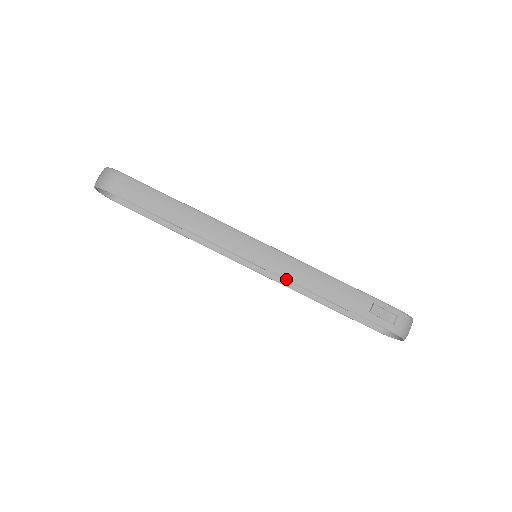
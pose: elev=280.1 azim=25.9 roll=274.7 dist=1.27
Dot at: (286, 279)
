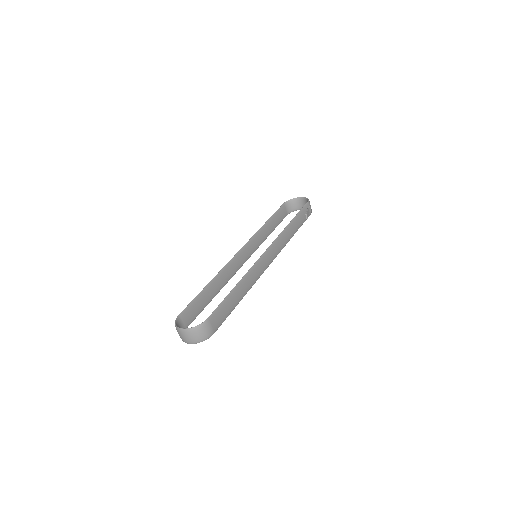
Dot at: occluded
